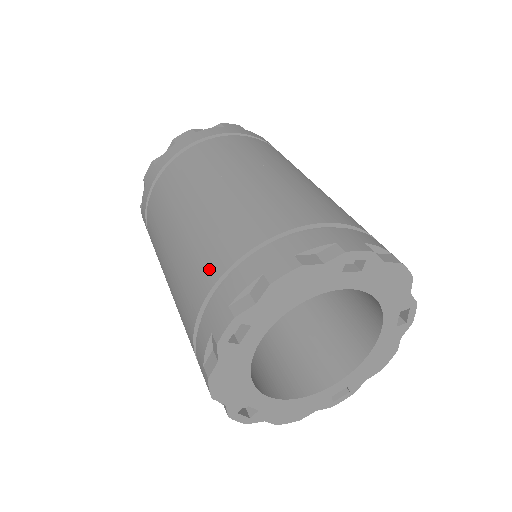
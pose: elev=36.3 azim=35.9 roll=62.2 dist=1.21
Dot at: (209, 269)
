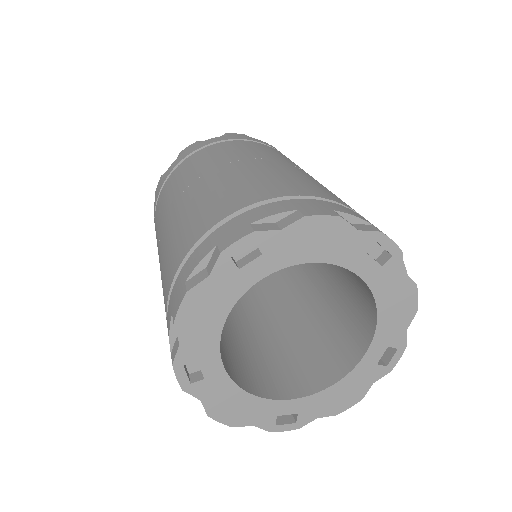
Dot at: occluded
